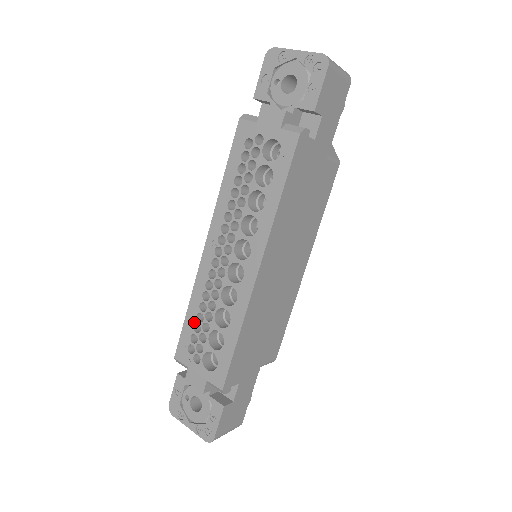
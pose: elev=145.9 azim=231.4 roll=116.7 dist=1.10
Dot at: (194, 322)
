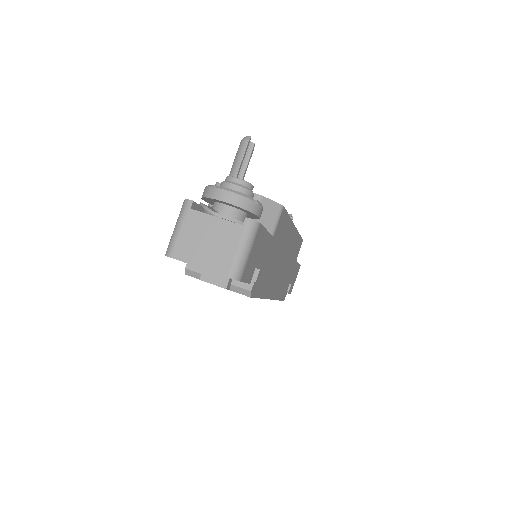
Dot at: occluded
